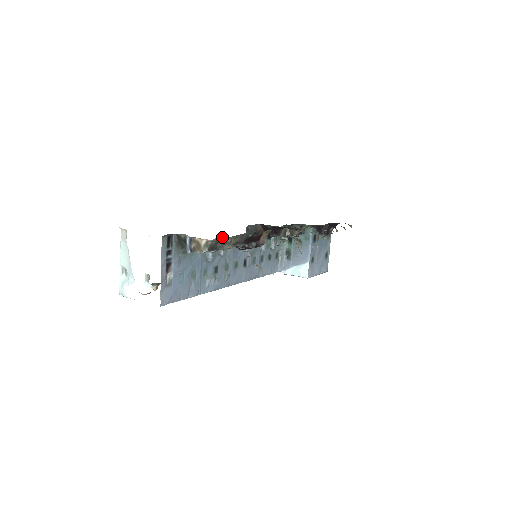
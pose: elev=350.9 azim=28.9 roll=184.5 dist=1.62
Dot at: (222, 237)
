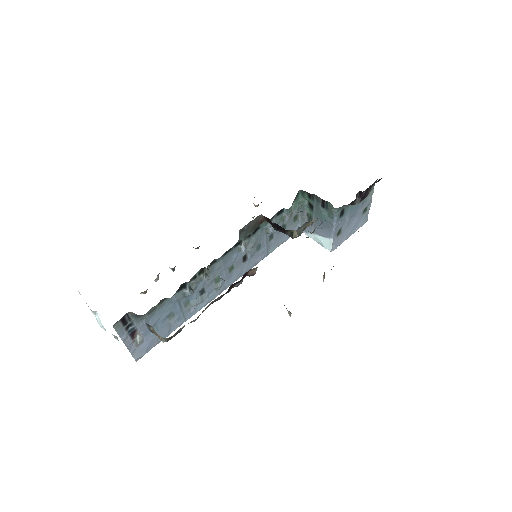
Dot at: occluded
